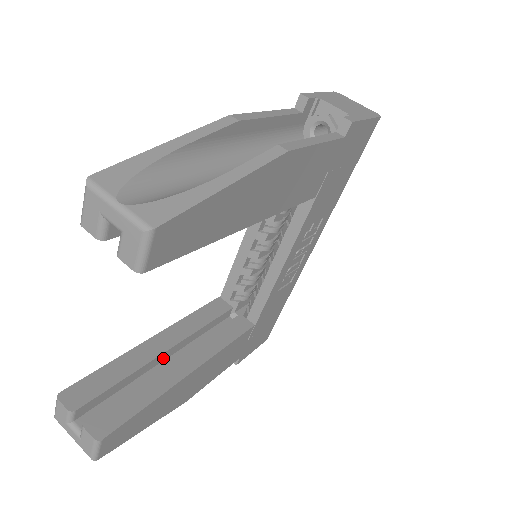
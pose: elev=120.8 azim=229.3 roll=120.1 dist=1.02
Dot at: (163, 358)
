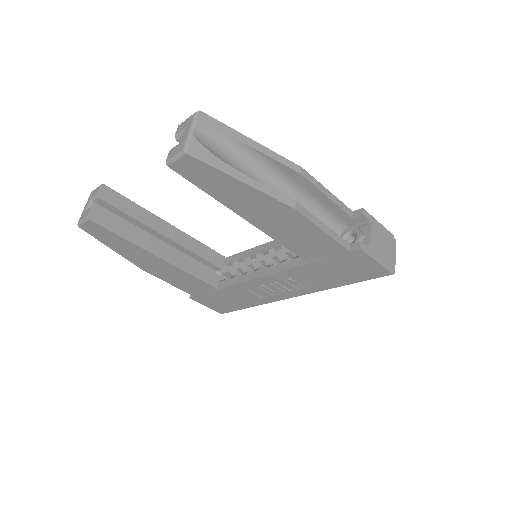
Dot at: (160, 237)
